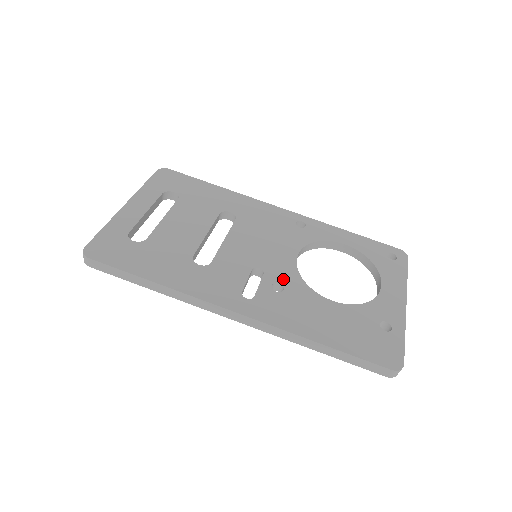
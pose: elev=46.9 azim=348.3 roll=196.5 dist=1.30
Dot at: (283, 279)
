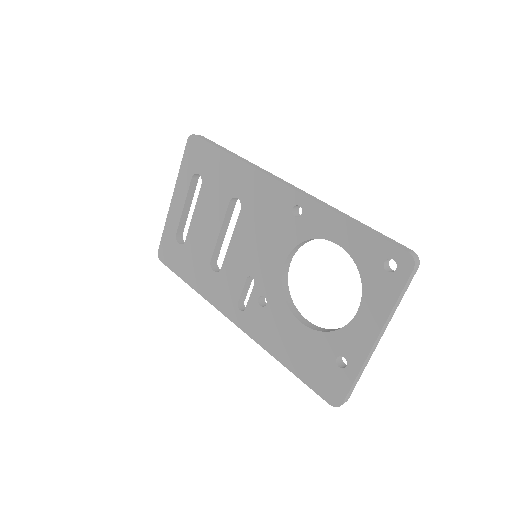
Dot at: (267, 292)
